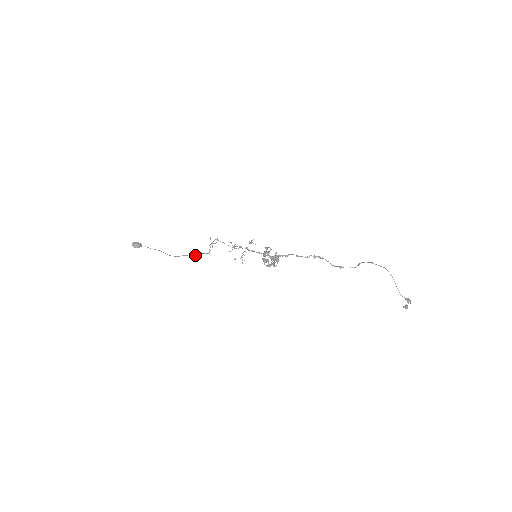
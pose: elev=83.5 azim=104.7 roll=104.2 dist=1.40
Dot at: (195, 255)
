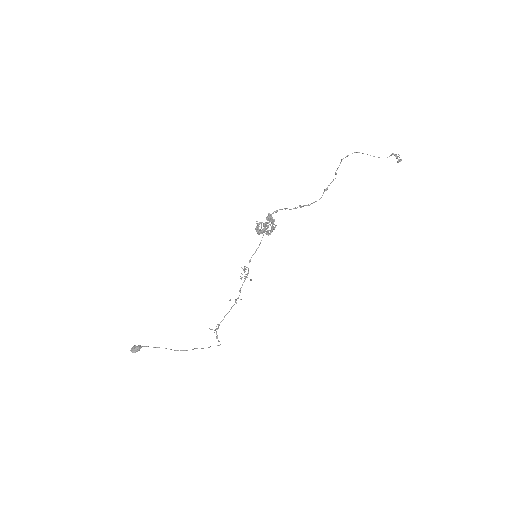
Dot at: occluded
